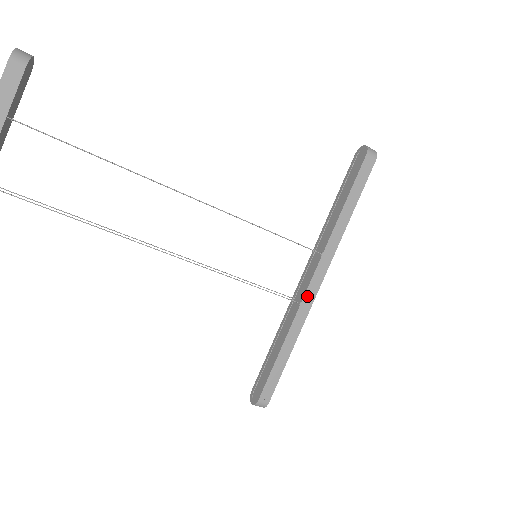
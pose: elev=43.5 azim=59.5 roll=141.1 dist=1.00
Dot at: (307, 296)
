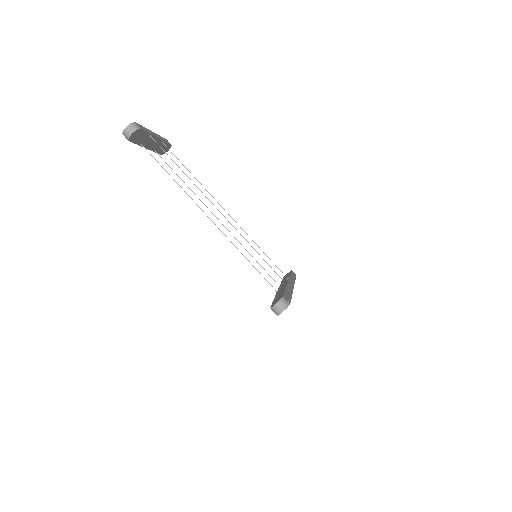
Dot at: (289, 284)
